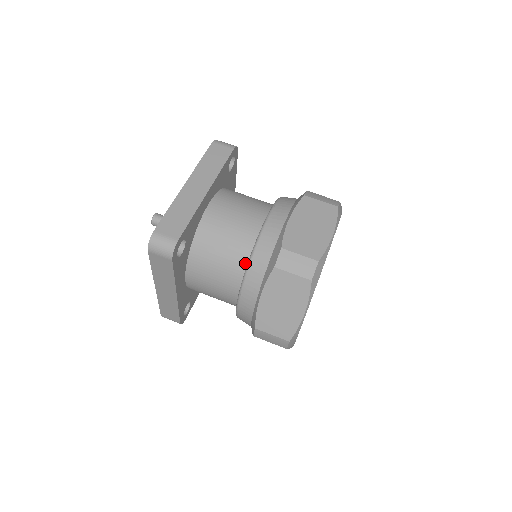
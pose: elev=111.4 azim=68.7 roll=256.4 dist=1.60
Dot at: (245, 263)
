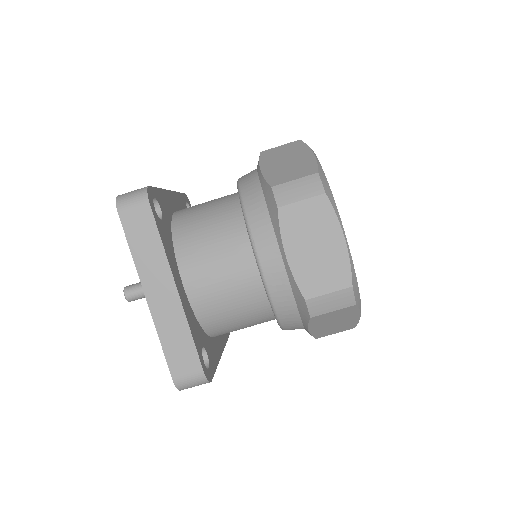
Dot at: (268, 309)
